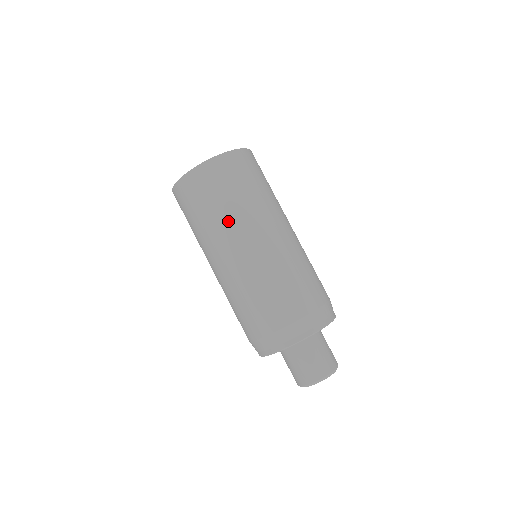
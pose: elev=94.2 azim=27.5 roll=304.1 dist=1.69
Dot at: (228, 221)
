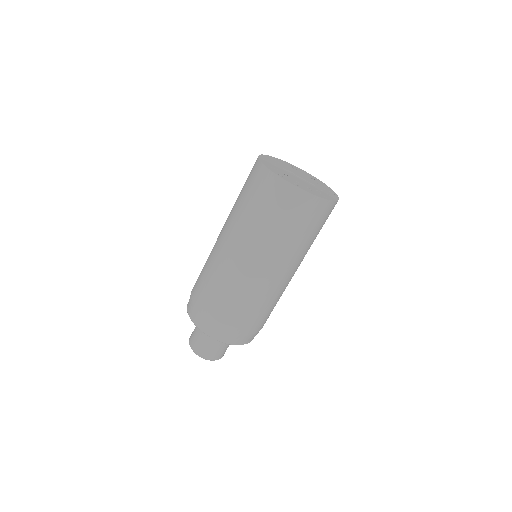
Dot at: (237, 219)
